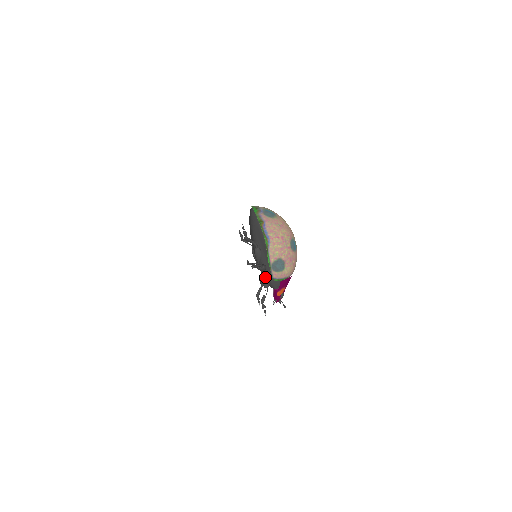
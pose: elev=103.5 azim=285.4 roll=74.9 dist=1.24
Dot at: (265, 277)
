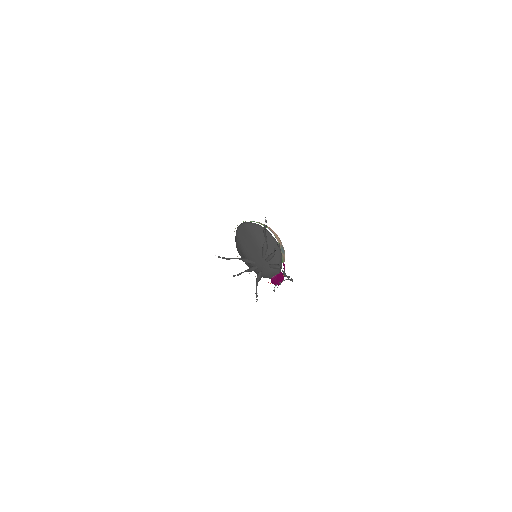
Dot at: (273, 264)
